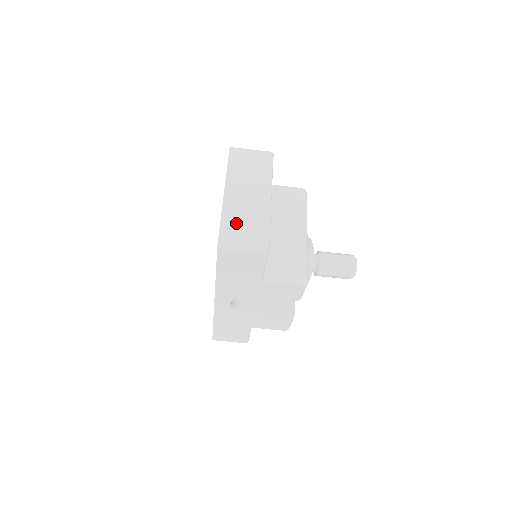
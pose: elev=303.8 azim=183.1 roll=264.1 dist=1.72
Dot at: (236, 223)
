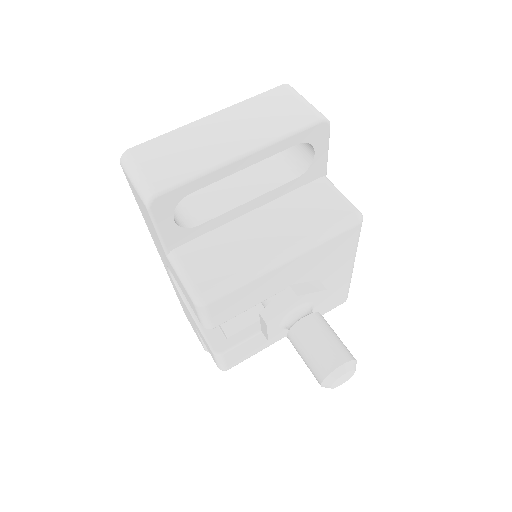
Dot at: (163, 151)
